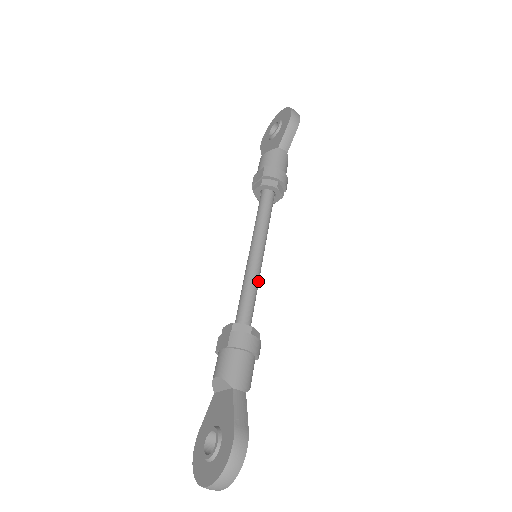
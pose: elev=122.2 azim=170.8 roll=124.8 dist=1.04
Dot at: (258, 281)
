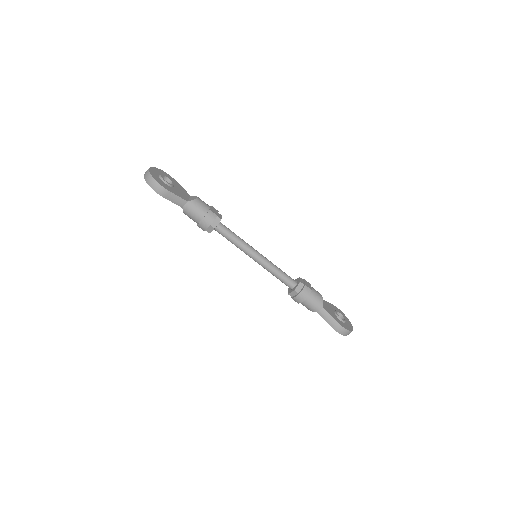
Dot at: (272, 266)
